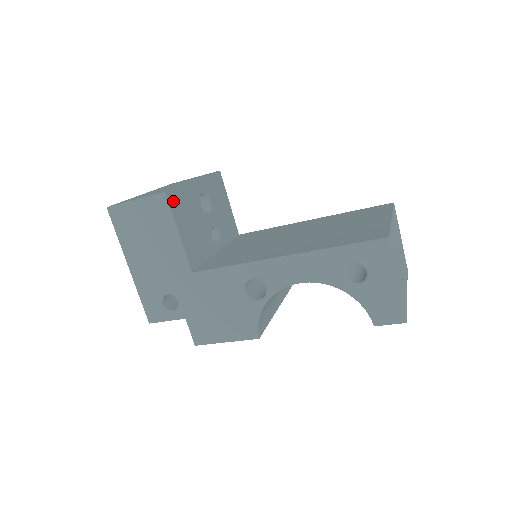
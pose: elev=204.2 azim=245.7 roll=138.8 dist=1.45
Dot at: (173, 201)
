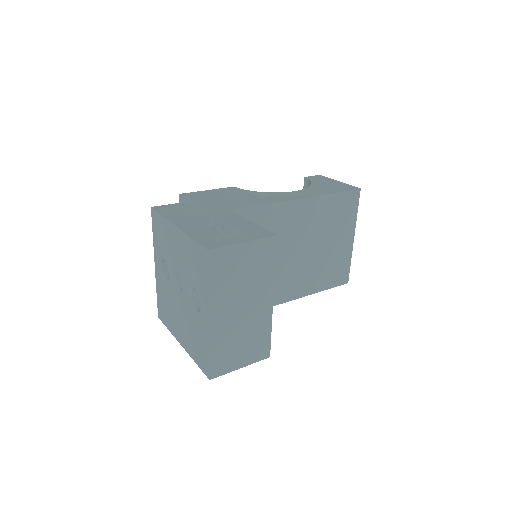
Dot at: occluded
